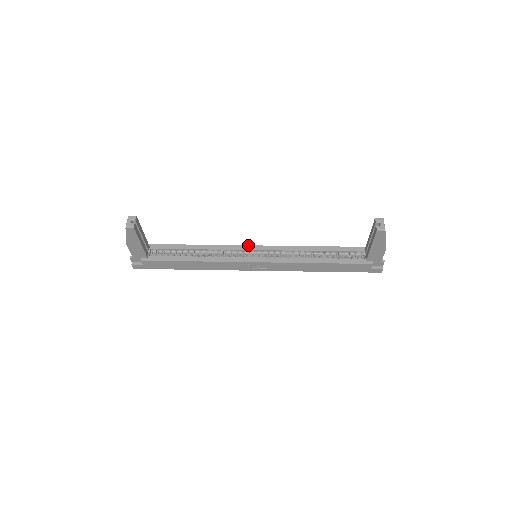
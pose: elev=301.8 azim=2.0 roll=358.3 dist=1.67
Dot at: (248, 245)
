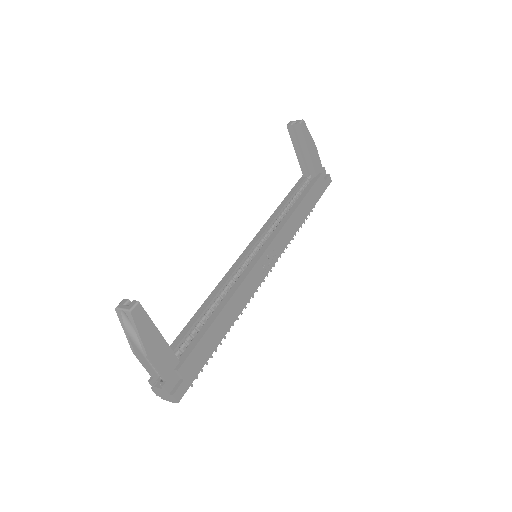
Dot at: (239, 257)
